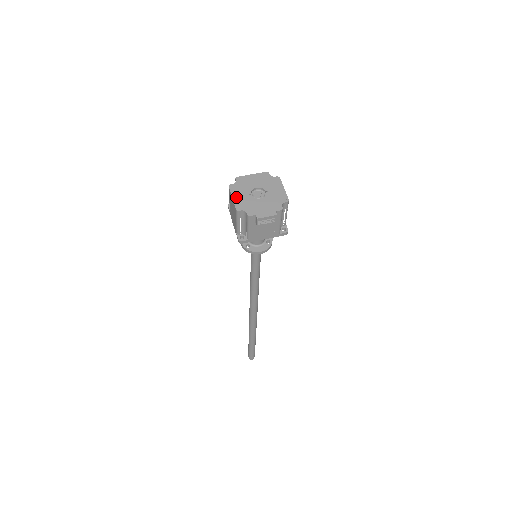
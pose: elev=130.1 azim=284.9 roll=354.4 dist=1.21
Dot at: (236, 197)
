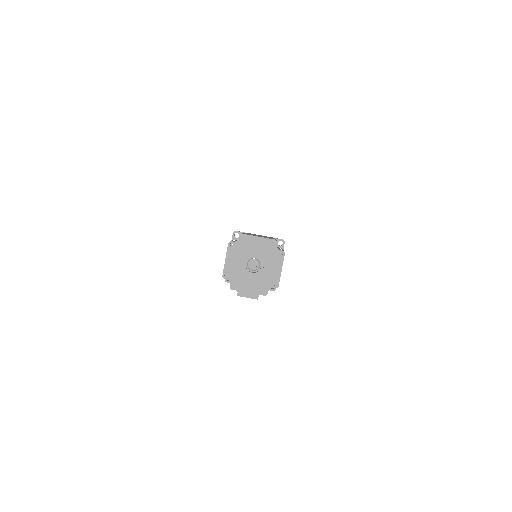
Dot at: (229, 261)
